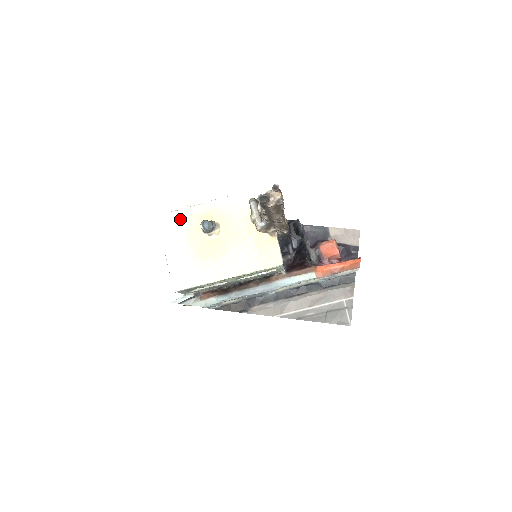
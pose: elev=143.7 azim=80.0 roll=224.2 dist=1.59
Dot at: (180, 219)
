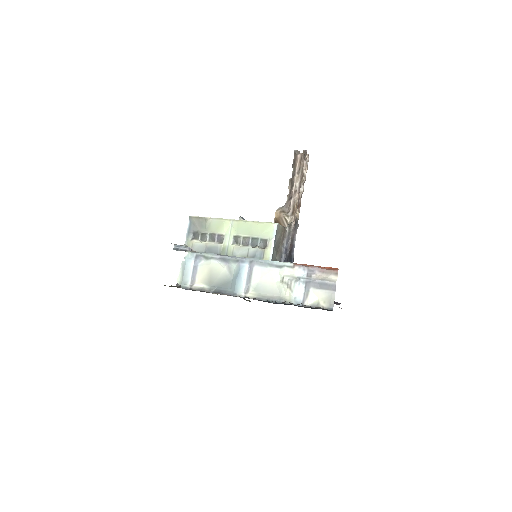
Dot at: occluded
